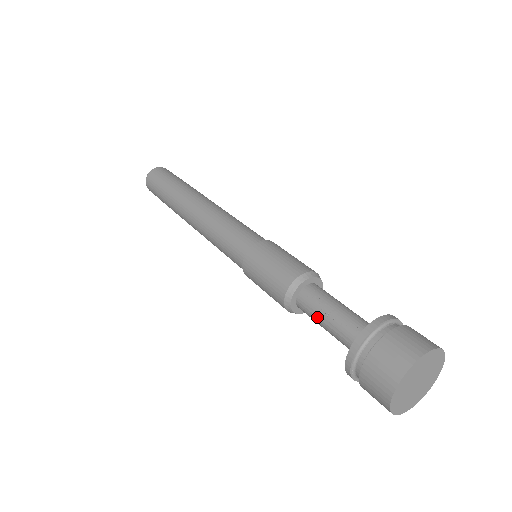
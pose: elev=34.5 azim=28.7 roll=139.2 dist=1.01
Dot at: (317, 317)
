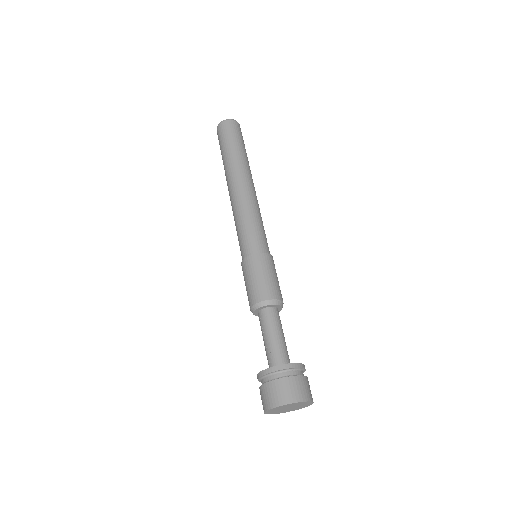
Dot at: (262, 334)
